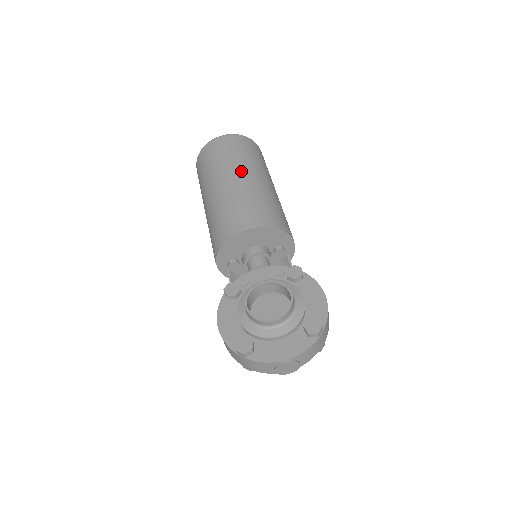
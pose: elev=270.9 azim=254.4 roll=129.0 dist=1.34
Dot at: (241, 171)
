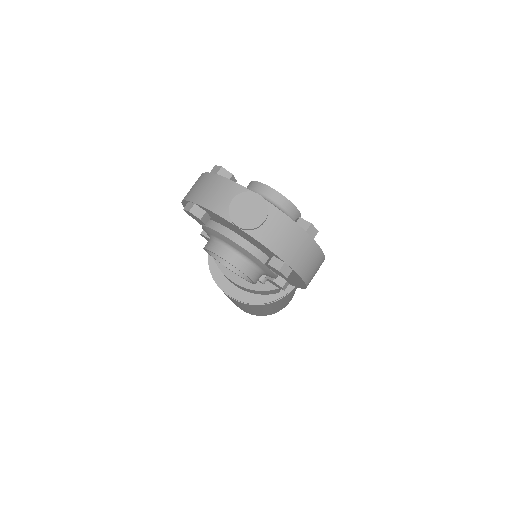
Dot at: occluded
